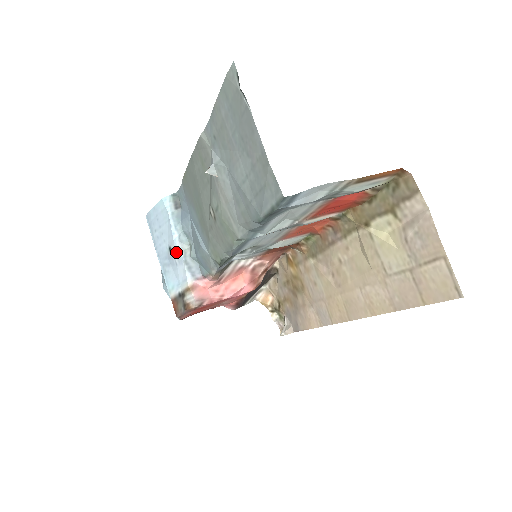
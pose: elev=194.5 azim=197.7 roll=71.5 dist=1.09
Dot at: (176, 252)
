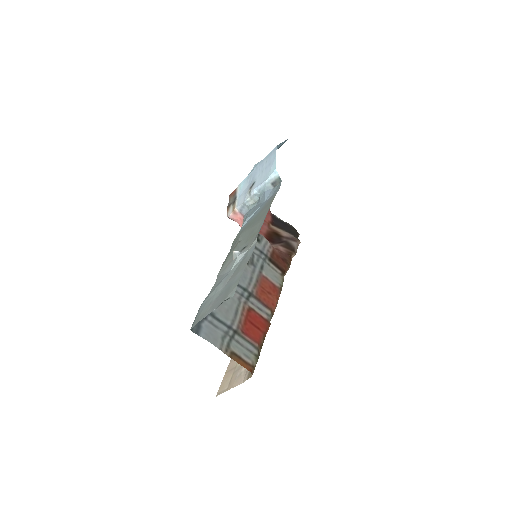
Dot at: (249, 193)
